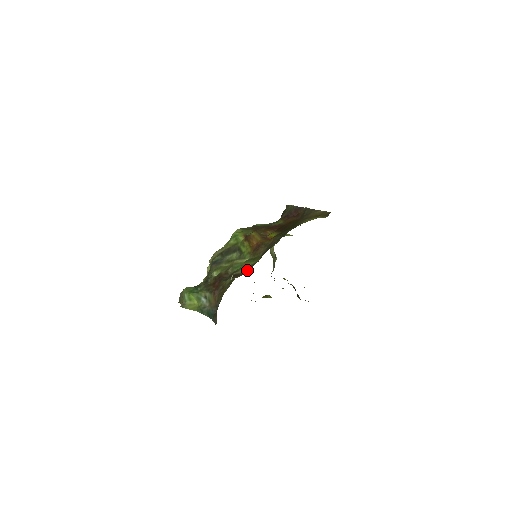
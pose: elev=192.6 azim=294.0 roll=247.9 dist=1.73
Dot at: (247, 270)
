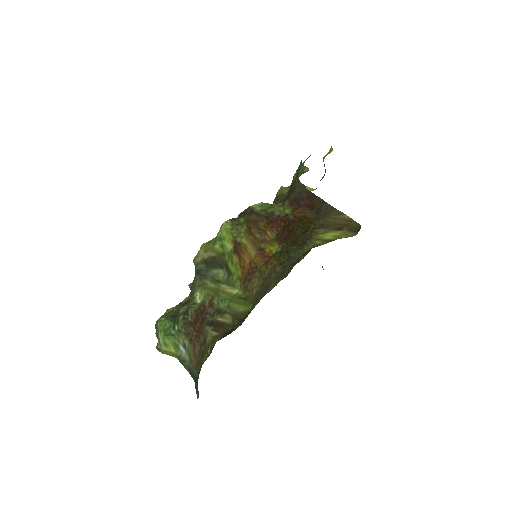
Dot at: (234, 324)
